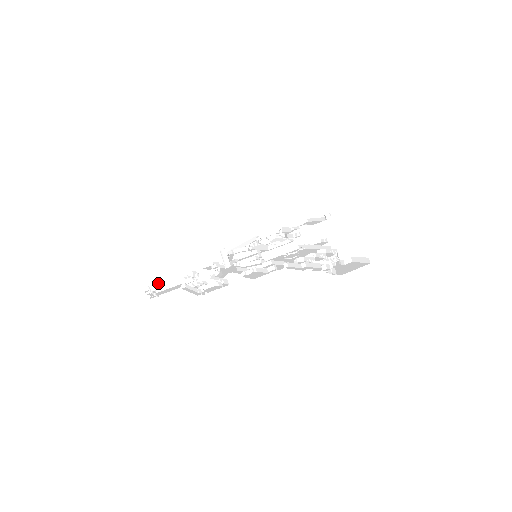
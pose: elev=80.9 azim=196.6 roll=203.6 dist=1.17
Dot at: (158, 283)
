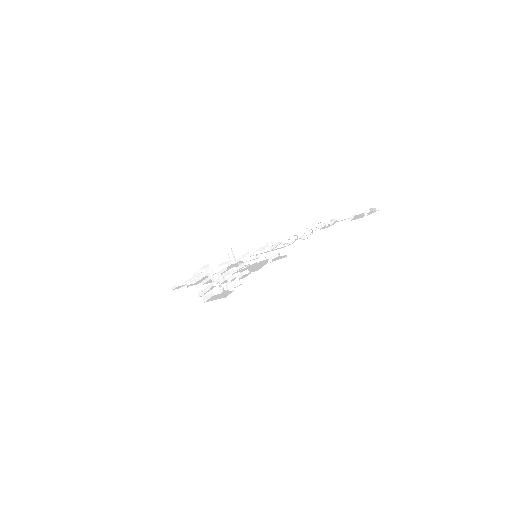
Dot at: (214, 262)
